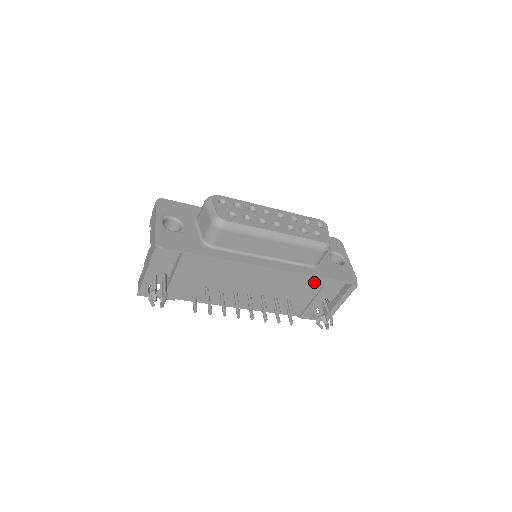
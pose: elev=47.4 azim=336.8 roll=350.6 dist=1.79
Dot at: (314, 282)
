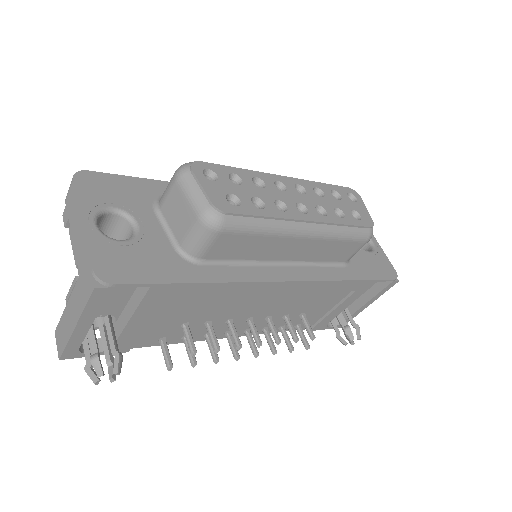
Dot at: (346, 288)
